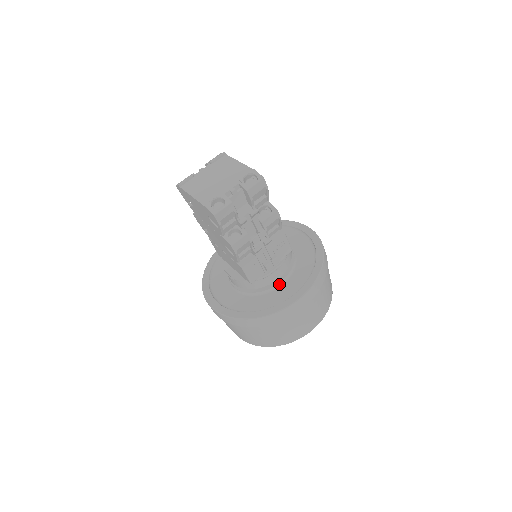
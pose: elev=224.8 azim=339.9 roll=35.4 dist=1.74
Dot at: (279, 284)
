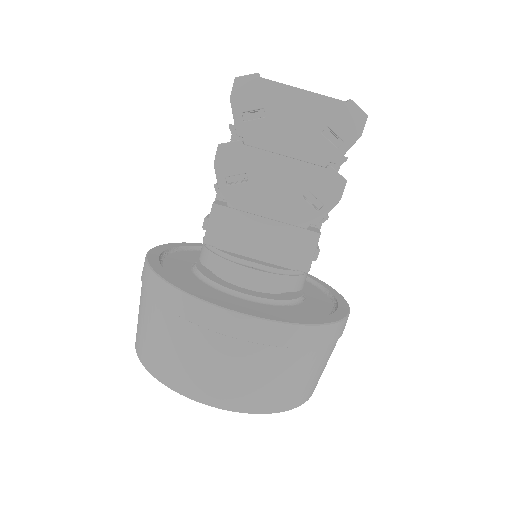
Dot at: (303, 294)
